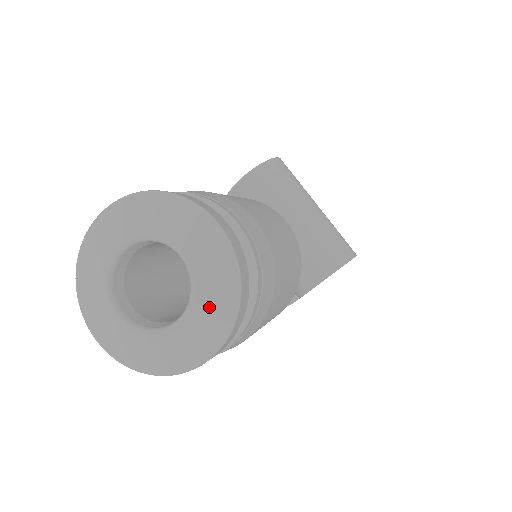
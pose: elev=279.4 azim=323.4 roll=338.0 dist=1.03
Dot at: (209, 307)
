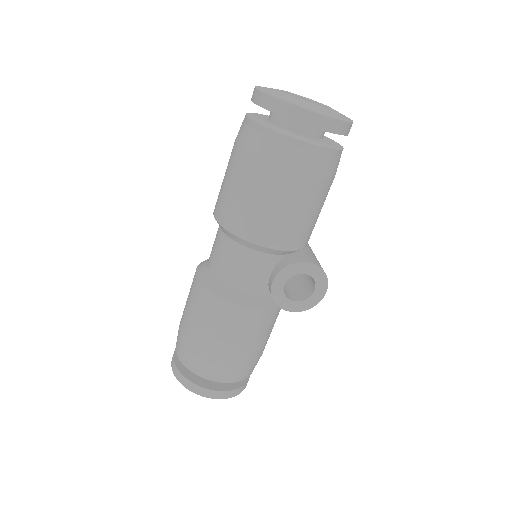
Dot at: (333, 112)
